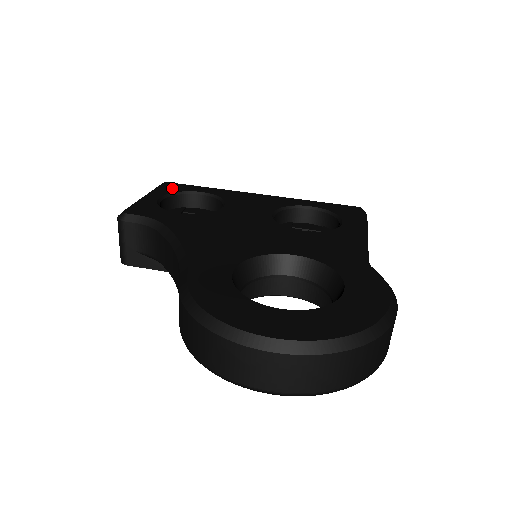
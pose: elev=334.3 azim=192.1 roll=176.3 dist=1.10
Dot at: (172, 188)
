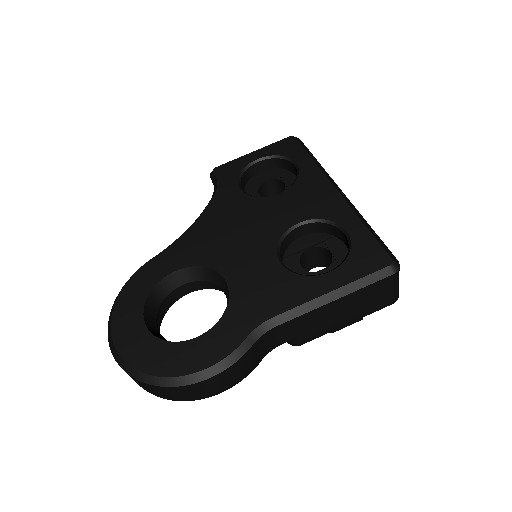
Dot at: (284, 148)
